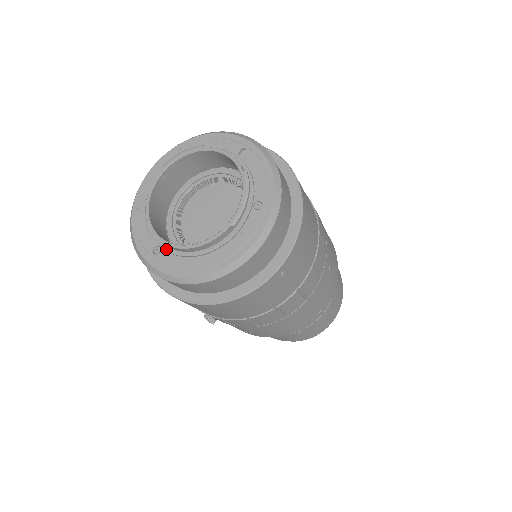
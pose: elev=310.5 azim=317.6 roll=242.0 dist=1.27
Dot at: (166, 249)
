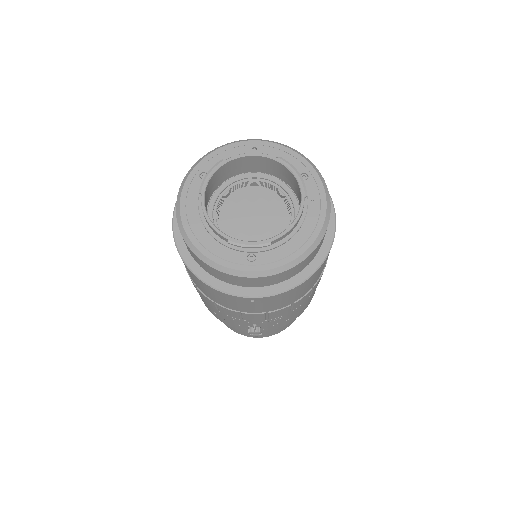
Dot at: (262, 250)
